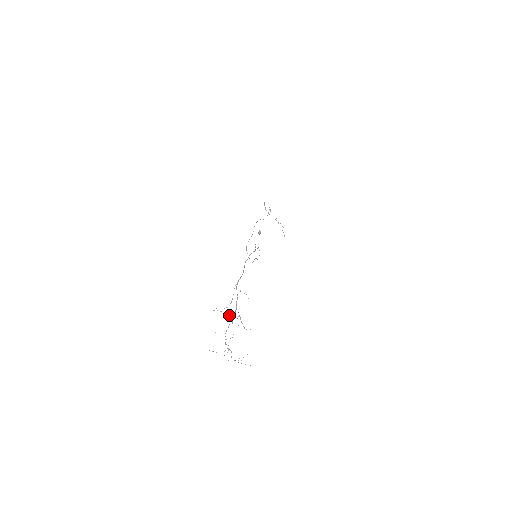
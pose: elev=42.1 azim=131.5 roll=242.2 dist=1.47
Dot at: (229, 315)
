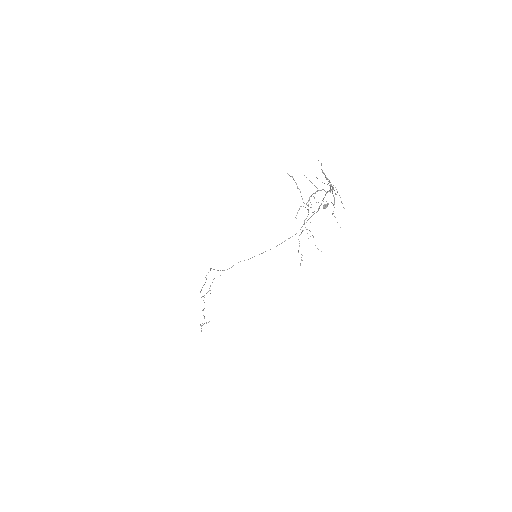
Dot at: occluded
